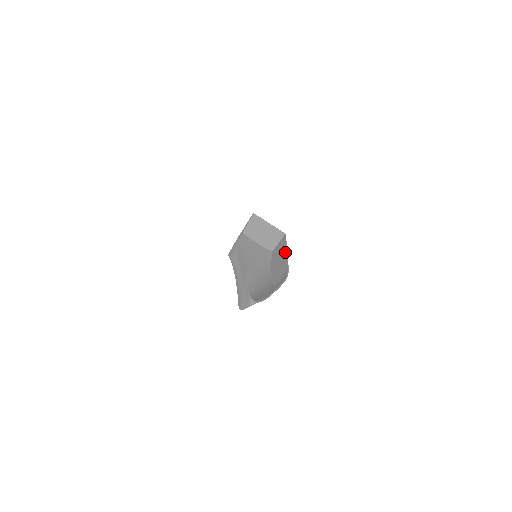
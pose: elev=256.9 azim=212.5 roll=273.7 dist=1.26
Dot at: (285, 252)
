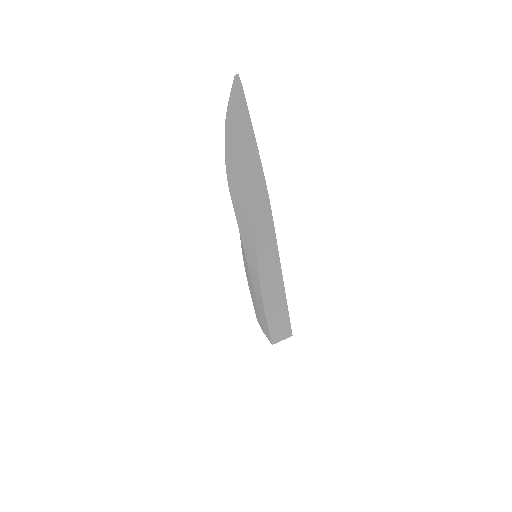
Dot at: (280, 272)
